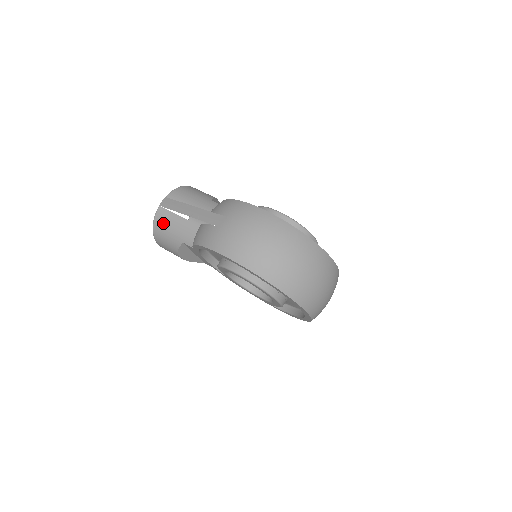
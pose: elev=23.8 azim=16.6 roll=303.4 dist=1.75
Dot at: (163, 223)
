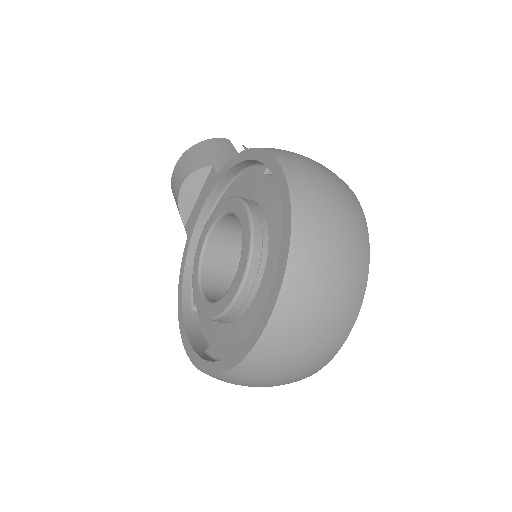
Dot at: (215, 145)
